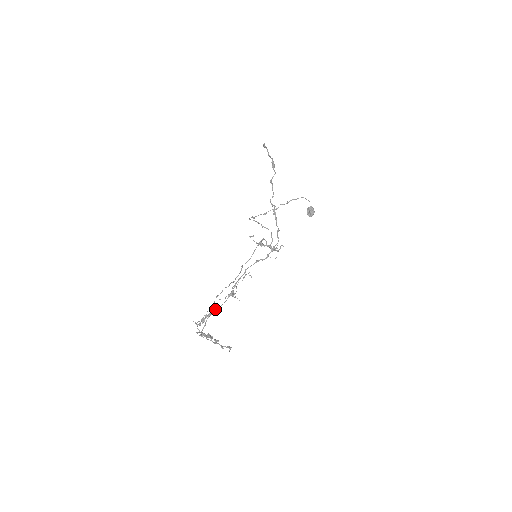
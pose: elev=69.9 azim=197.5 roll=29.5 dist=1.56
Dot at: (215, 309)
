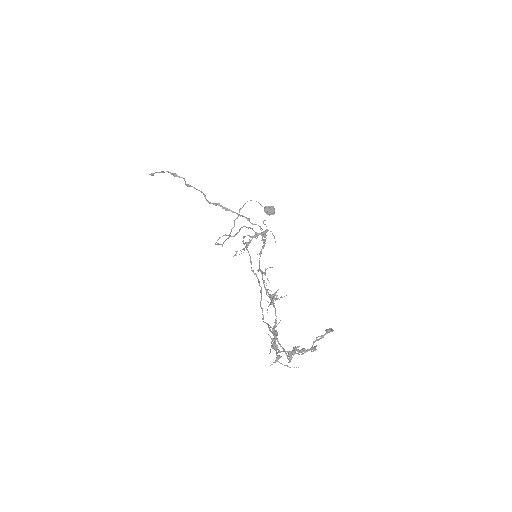
Dot at: (274, 326)
